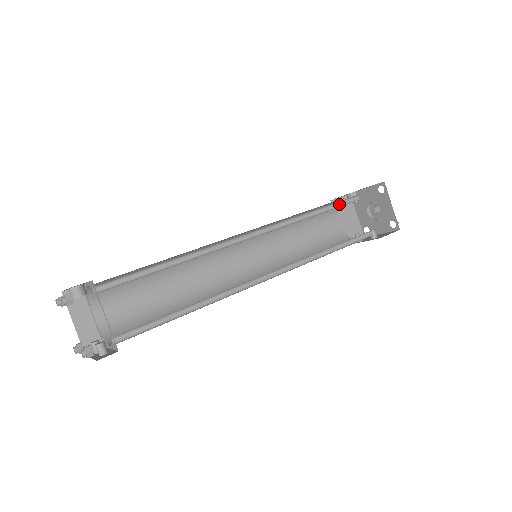
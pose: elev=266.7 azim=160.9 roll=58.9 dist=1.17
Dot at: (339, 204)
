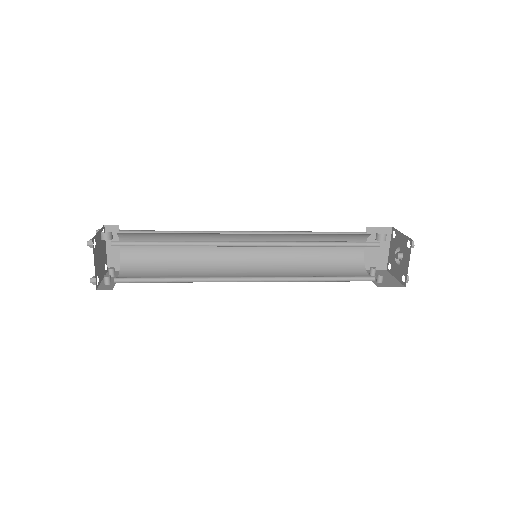
Dot at: (353, 243)
